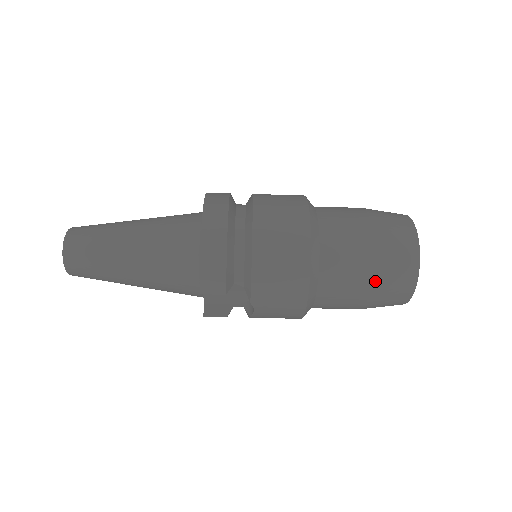
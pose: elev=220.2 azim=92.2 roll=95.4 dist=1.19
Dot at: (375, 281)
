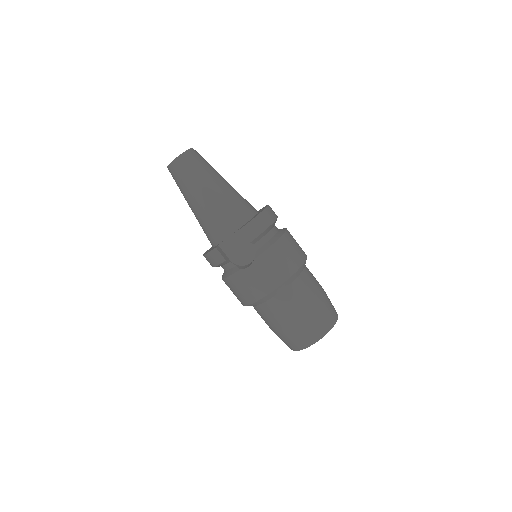
Dot at: (311, 312)
